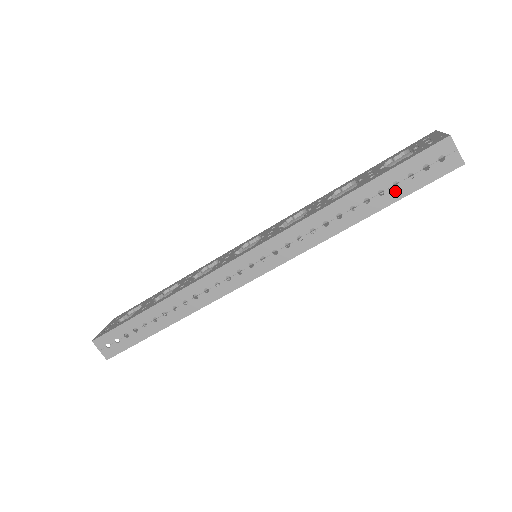
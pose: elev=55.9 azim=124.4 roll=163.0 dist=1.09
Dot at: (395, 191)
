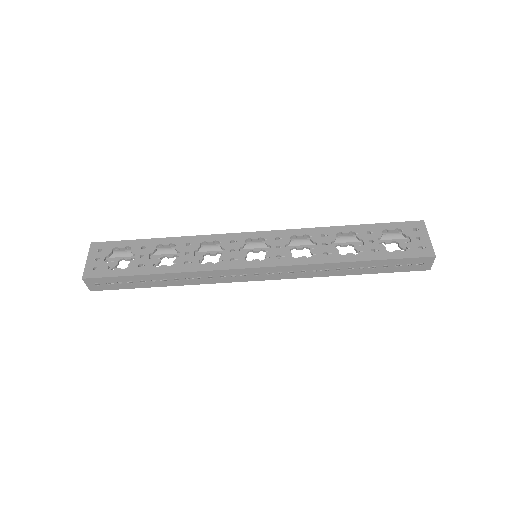
Dot at: (382, 269)
